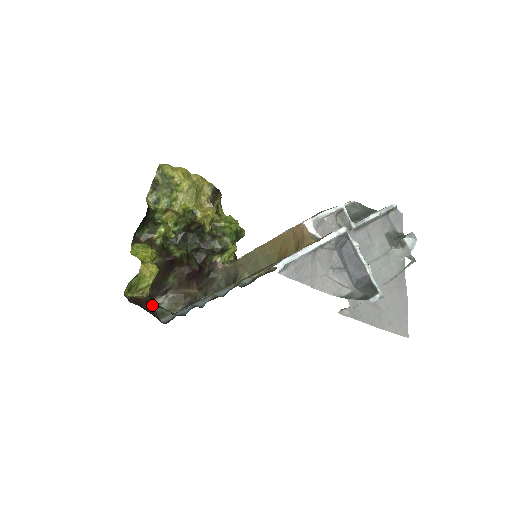
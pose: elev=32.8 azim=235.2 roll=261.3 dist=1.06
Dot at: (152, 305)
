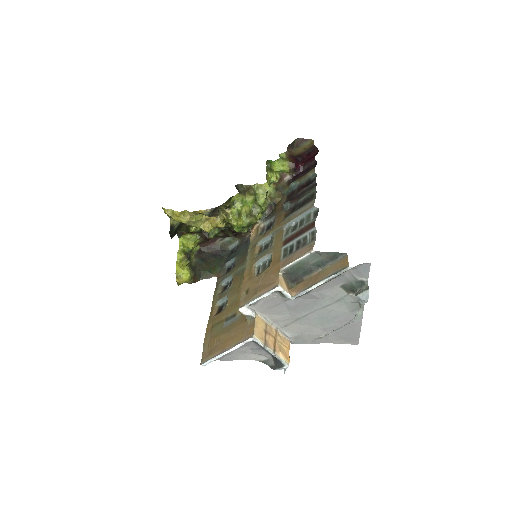
Dot at: (221, 239)
